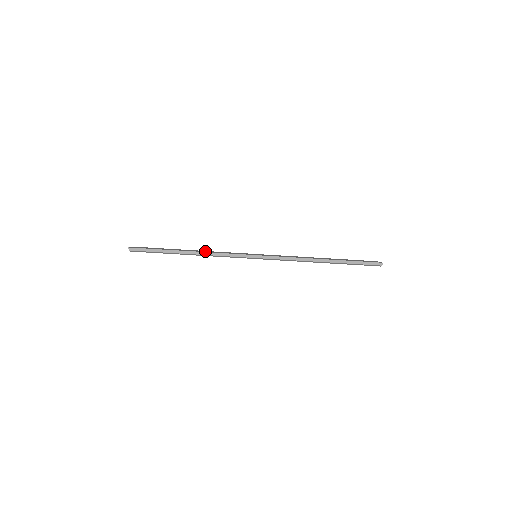
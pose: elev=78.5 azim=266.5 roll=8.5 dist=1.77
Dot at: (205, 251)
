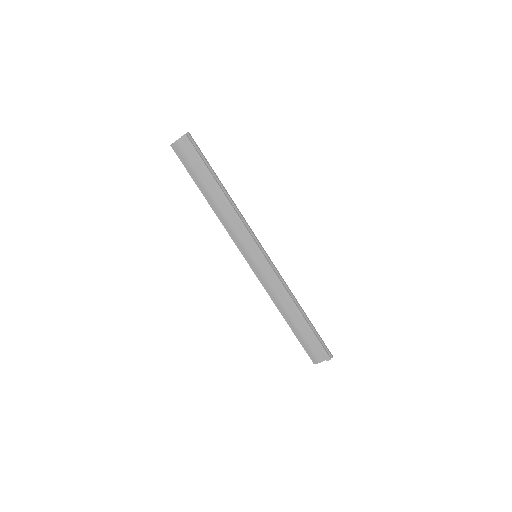
Dot at: (226, 209)
